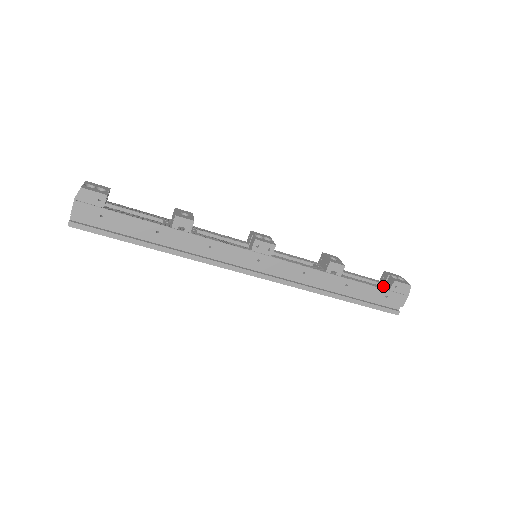
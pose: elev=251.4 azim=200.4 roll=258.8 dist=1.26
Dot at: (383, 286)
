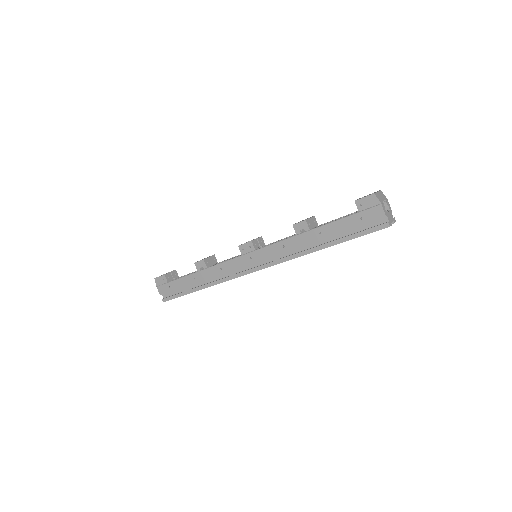
Dot at: occluded
